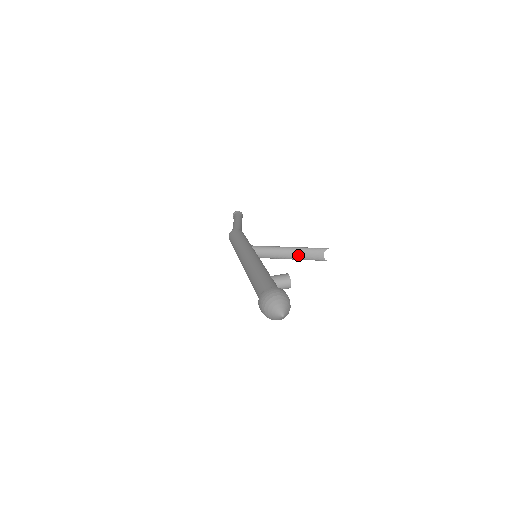
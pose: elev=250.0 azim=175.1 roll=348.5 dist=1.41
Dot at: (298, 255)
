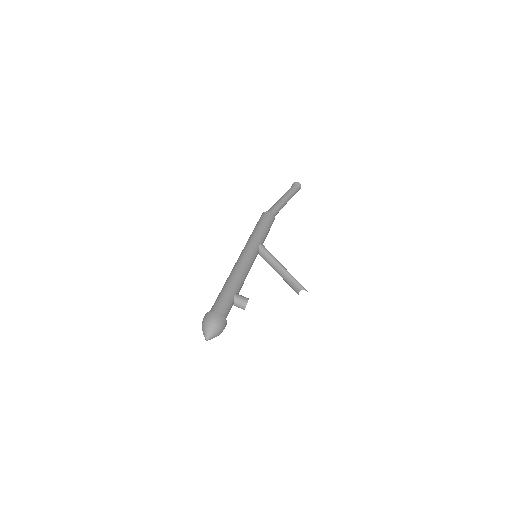
Dot at: (284, 277)
